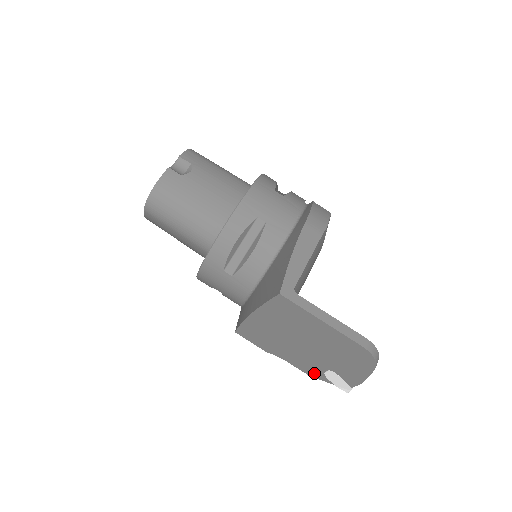
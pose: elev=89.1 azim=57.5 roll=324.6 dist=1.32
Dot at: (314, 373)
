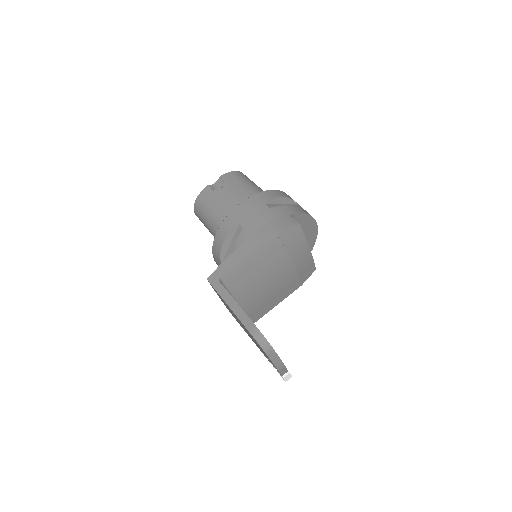
Dot at: occluded
